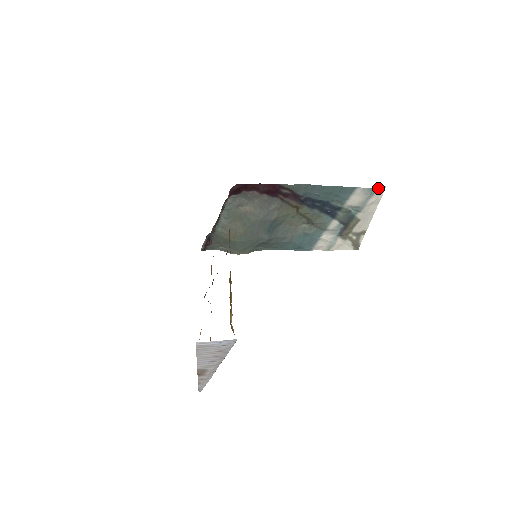
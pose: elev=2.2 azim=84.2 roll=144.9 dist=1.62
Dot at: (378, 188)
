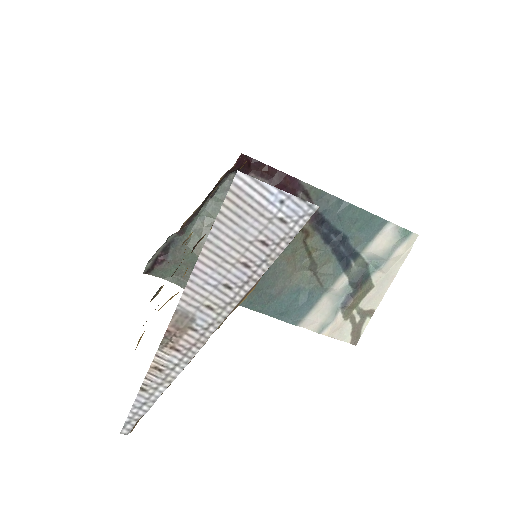
Dot at: (411, 232)
